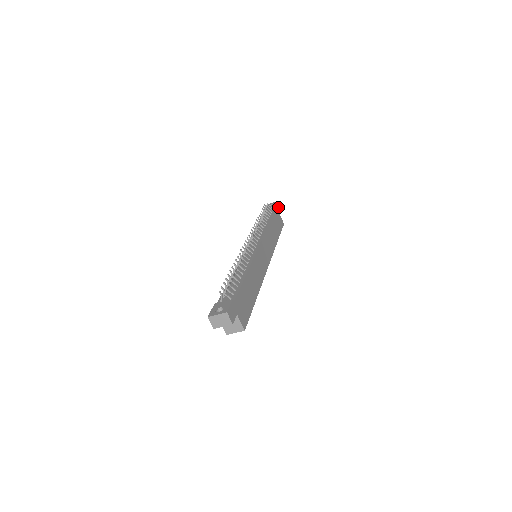
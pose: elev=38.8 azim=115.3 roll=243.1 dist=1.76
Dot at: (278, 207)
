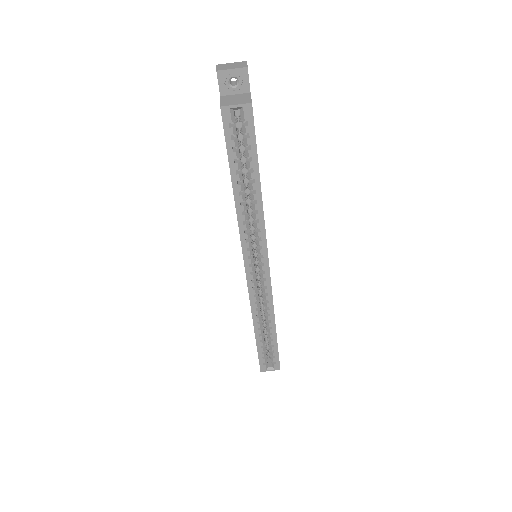
Dot at: occluded
